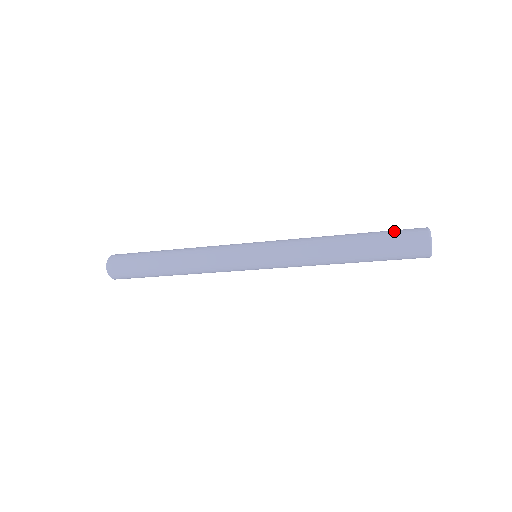
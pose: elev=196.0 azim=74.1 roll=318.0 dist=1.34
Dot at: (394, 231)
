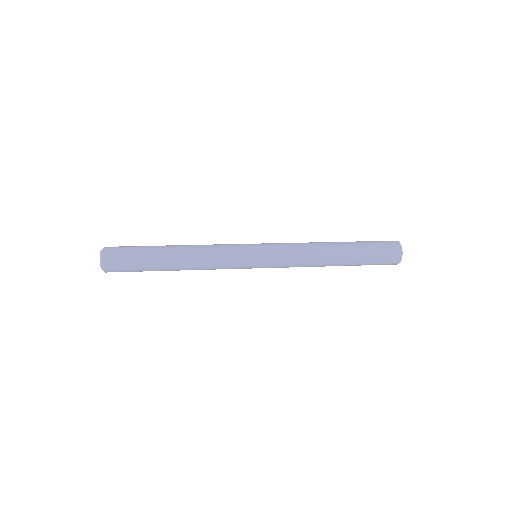
Dot at: (377, 252)
